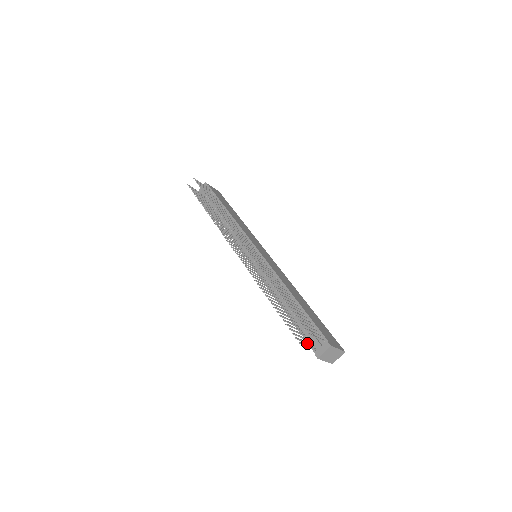
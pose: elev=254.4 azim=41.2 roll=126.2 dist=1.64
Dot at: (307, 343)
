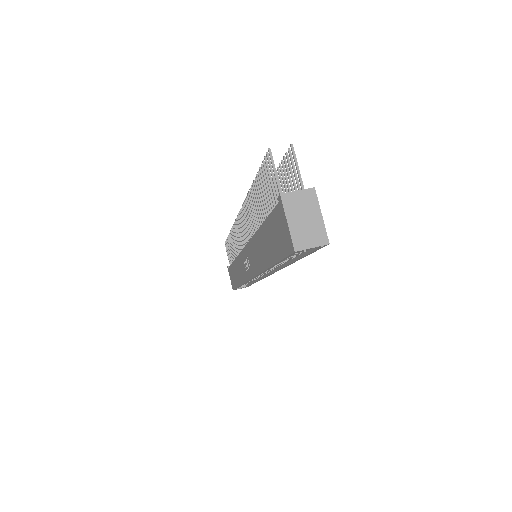
Dot at: (276, 189)
